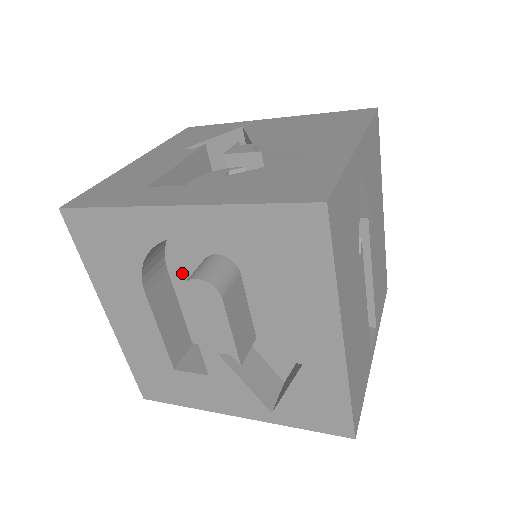
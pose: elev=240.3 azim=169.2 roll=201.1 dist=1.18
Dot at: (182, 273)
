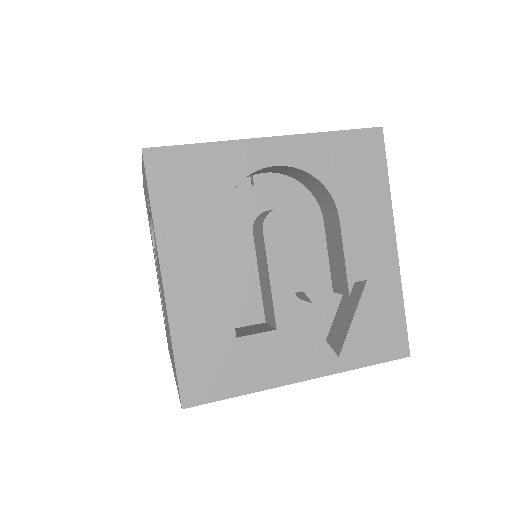
Dot at: (231, 238)
